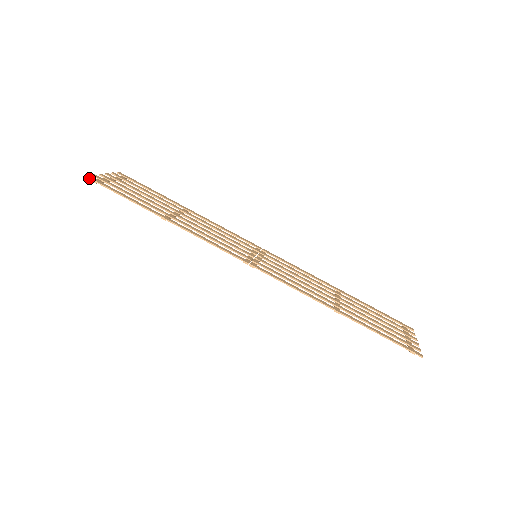
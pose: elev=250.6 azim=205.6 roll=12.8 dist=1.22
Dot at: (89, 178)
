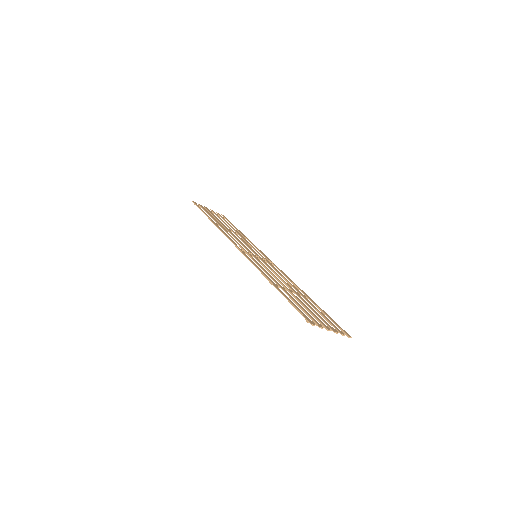
Dot at: (193, 202)
